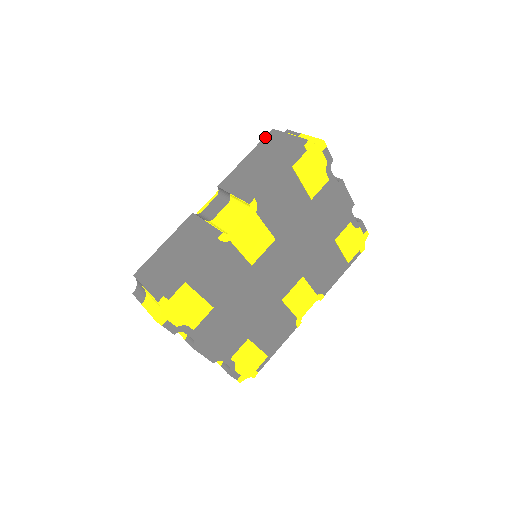
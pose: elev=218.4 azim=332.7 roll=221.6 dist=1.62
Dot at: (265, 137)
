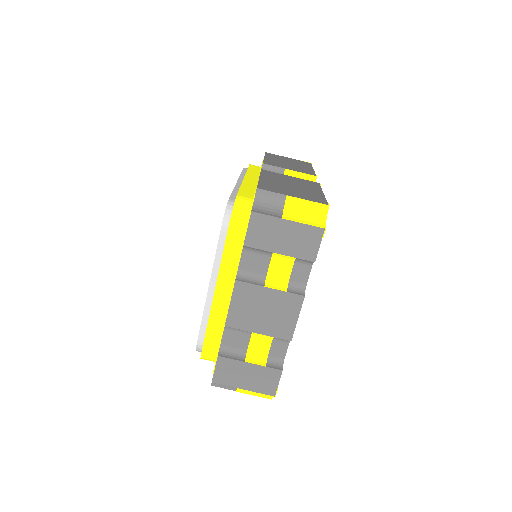
Dot at: (266, 153)
